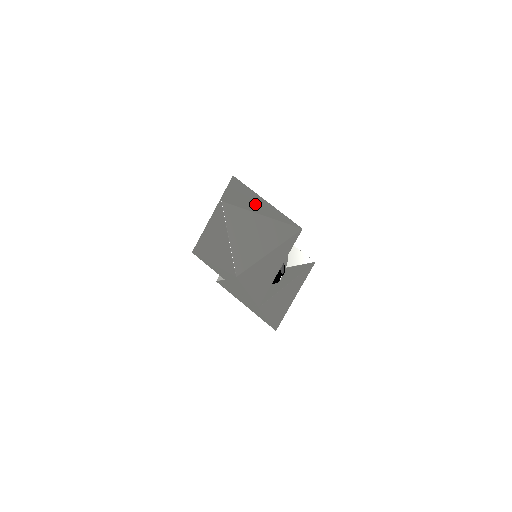
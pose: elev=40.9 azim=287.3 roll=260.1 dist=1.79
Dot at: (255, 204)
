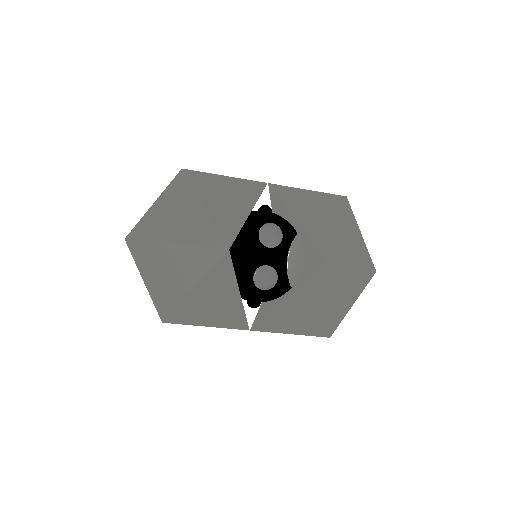
Dot at: (175, 222)
